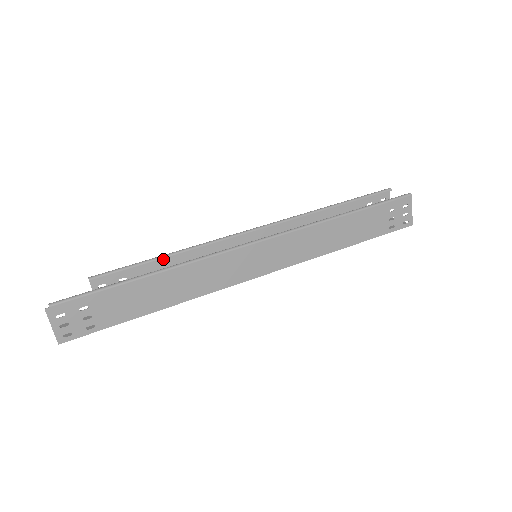
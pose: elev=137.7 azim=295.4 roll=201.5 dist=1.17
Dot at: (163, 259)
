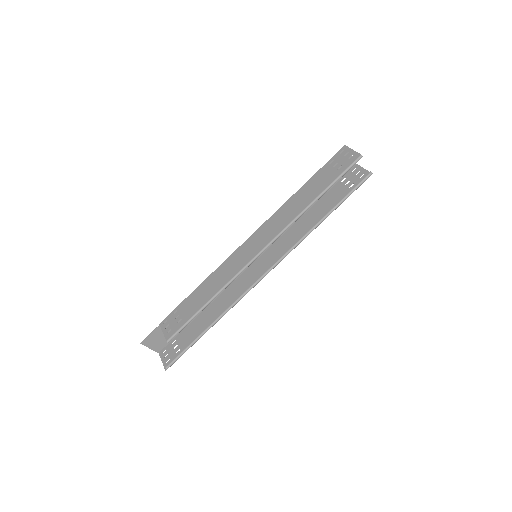
Dot at: (206, 305)
